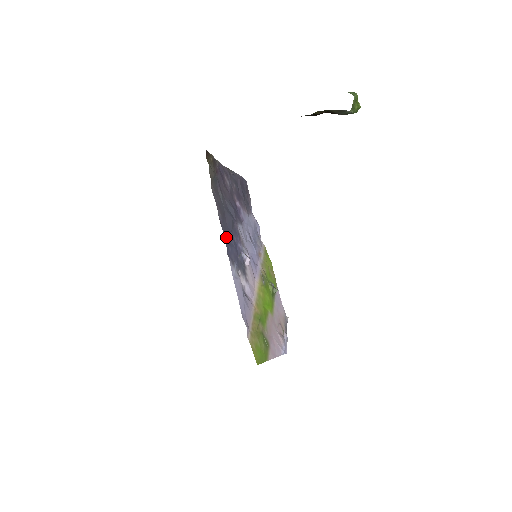
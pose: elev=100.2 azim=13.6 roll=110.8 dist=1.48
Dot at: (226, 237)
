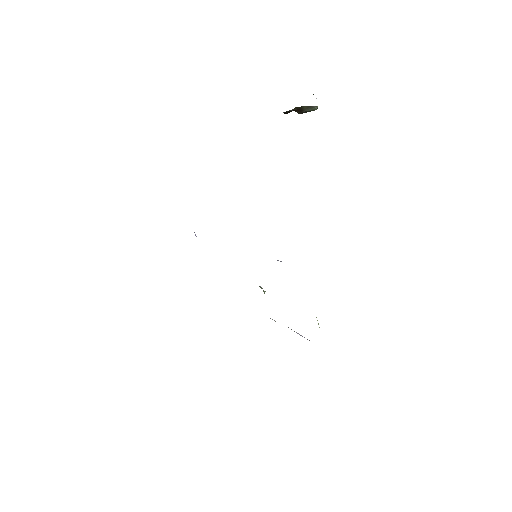
Dot at: occluded
